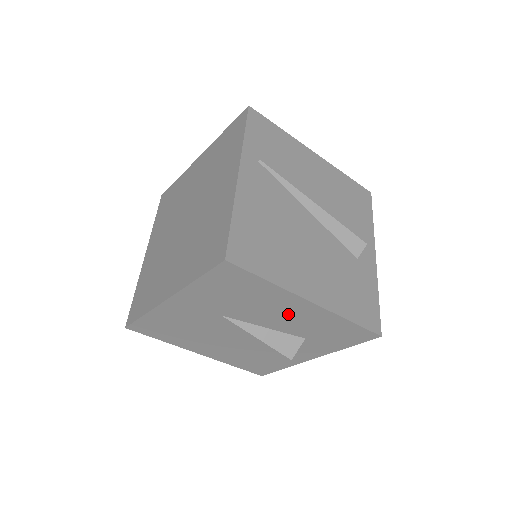
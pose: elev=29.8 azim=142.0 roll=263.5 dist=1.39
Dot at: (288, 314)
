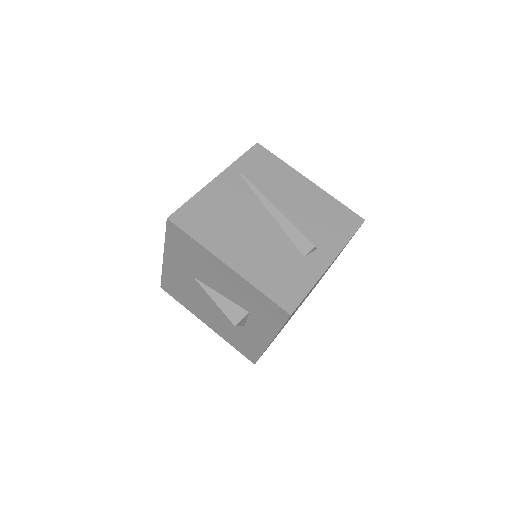
Dot at: (223, 279)
